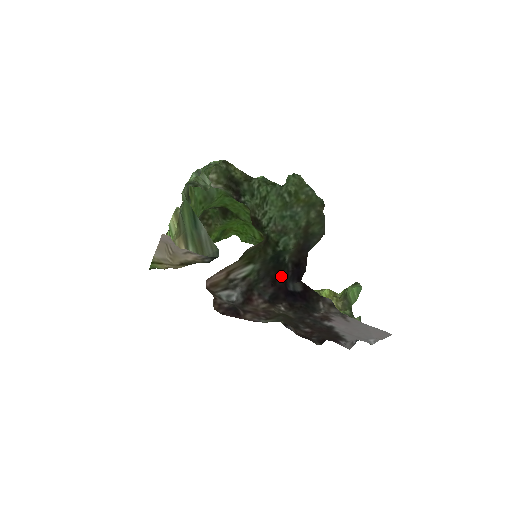
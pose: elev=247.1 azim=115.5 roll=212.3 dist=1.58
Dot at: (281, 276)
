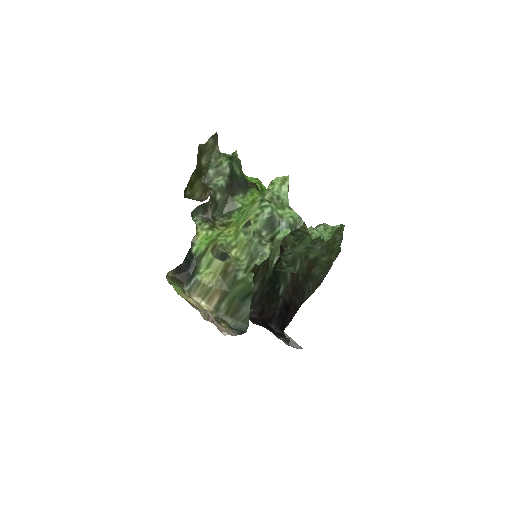
Dot at: (269, 309)
